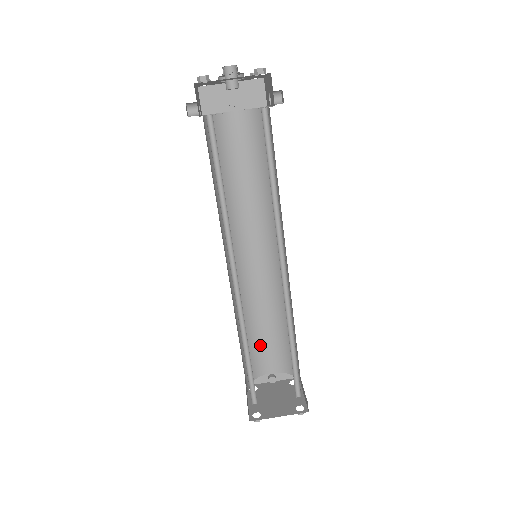
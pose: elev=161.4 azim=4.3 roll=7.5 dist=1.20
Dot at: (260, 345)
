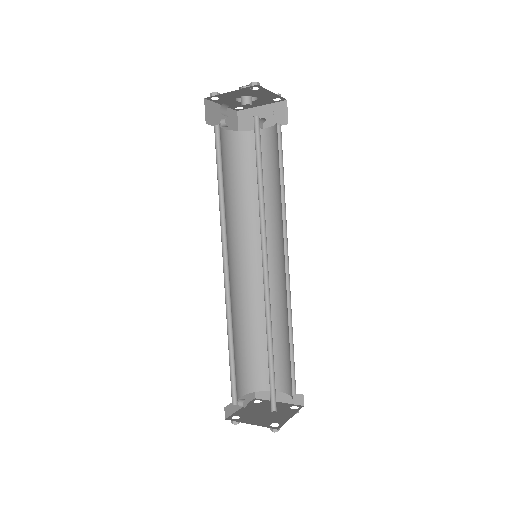
Dot at: (235, 364)
